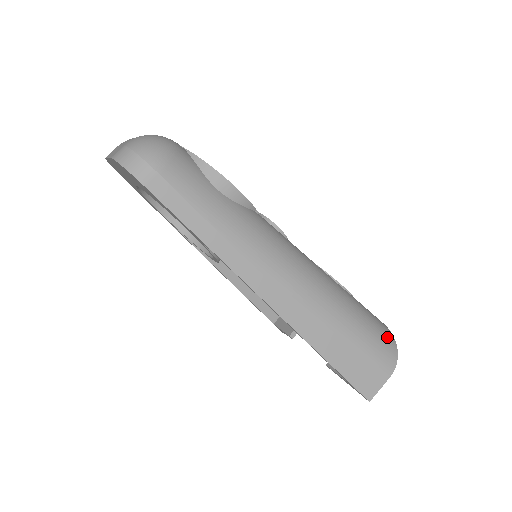
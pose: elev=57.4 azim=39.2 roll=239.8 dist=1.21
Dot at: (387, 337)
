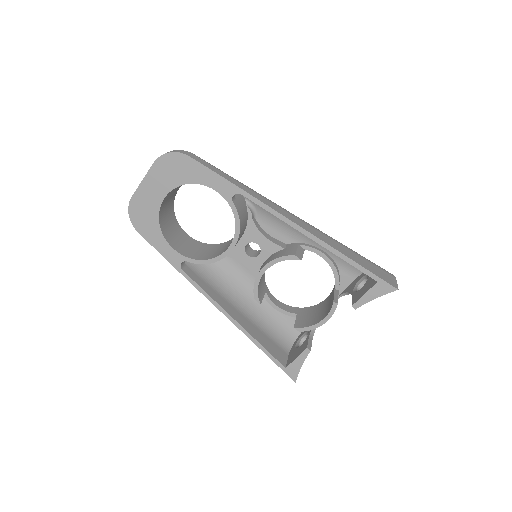
Dot at: occluded
